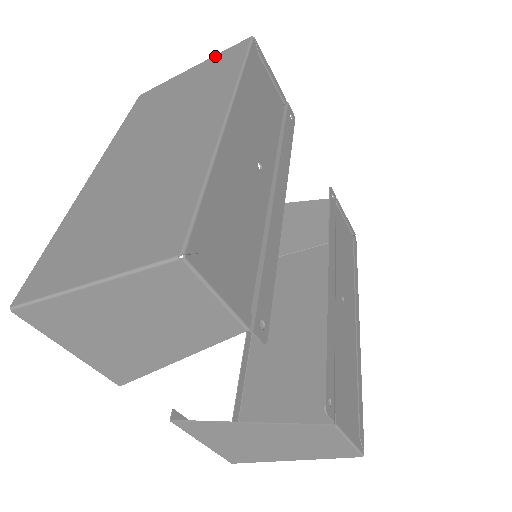
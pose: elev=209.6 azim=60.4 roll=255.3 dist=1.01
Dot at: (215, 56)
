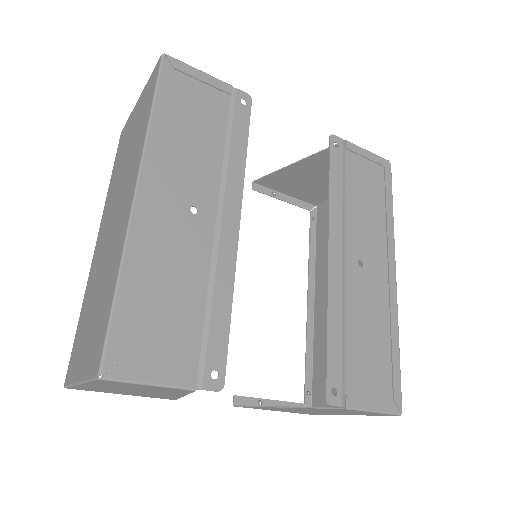
Dot at: (146, 84)
